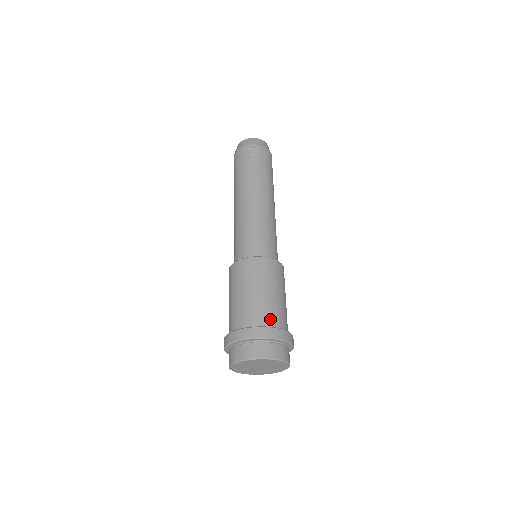
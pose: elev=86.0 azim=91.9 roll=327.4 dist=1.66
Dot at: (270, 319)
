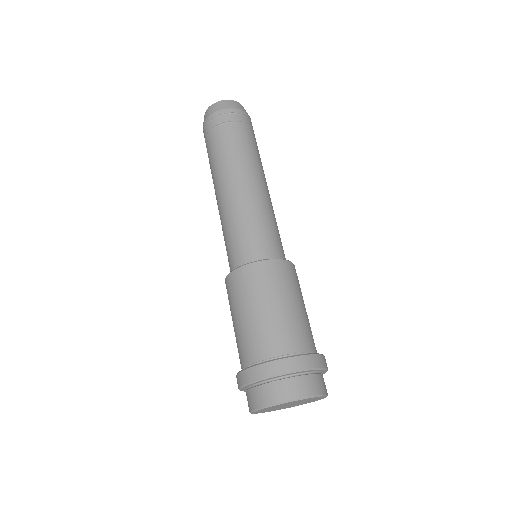
Dot at: (275, 346)
